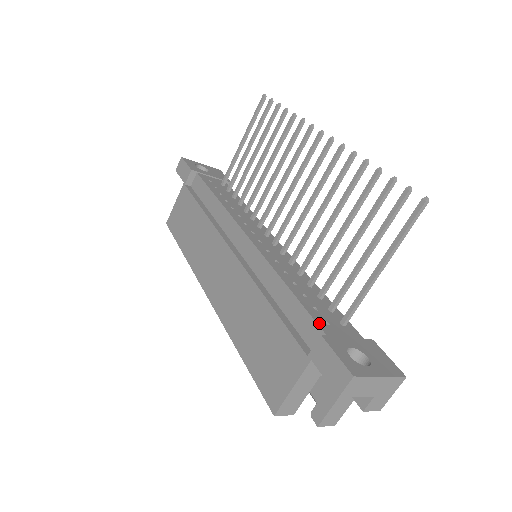
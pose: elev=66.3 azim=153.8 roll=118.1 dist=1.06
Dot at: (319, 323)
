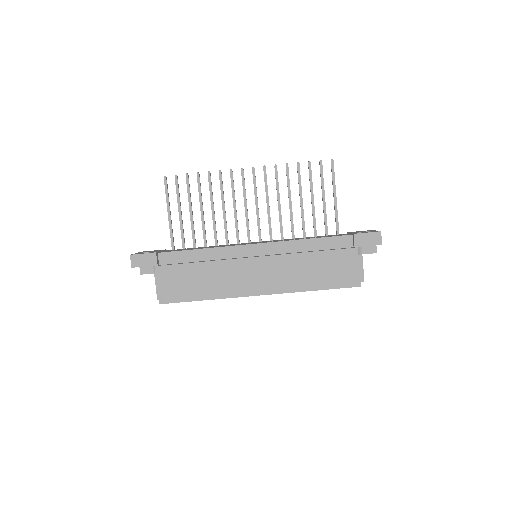
Dot at: (342, 235)
